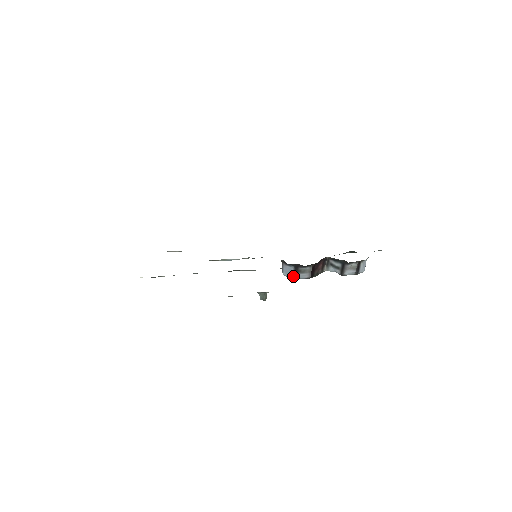
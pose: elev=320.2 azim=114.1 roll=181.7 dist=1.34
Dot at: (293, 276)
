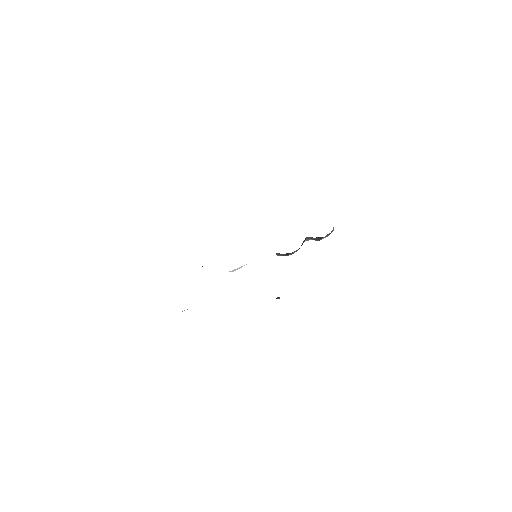
Dot at: occluded
